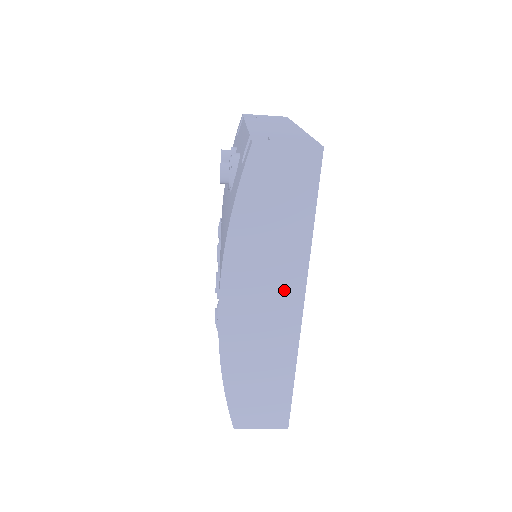
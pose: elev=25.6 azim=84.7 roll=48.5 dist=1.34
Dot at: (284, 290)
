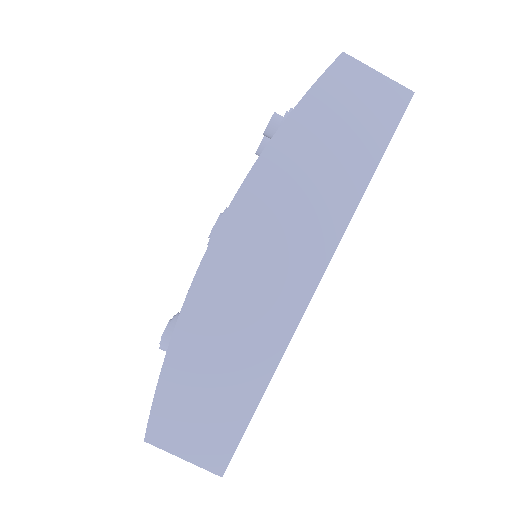
Dot at: (306, 244)
